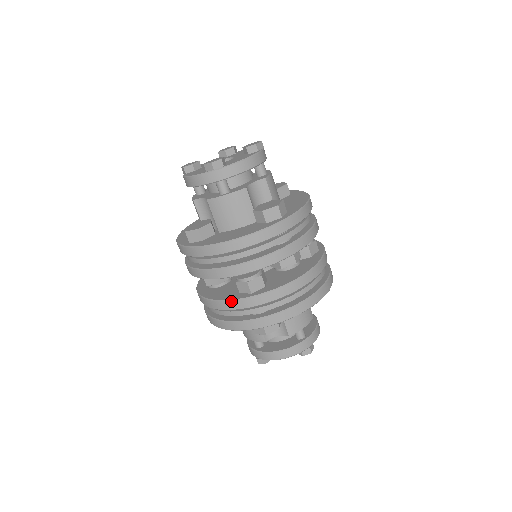
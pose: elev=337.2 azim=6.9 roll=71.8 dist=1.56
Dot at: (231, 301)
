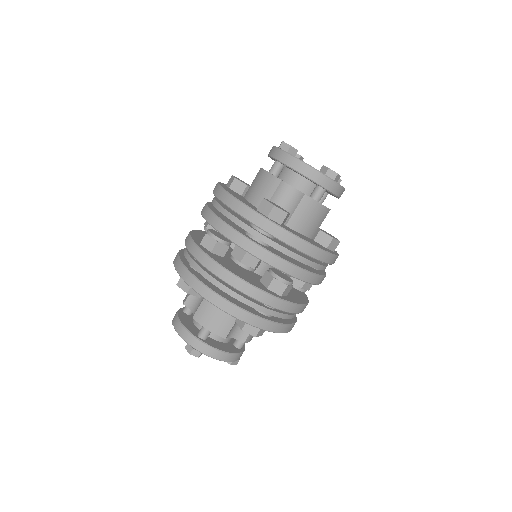
Dot at: (266, 293)
